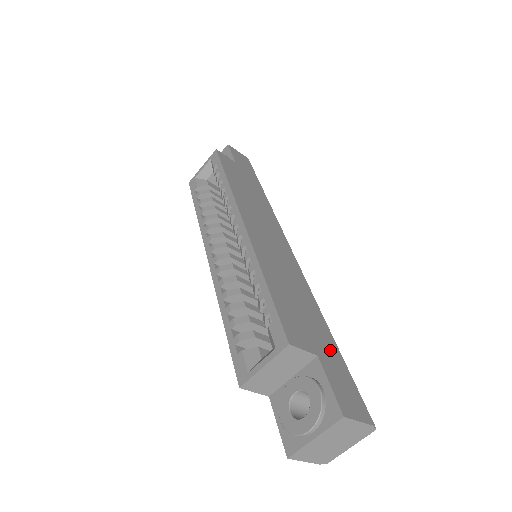
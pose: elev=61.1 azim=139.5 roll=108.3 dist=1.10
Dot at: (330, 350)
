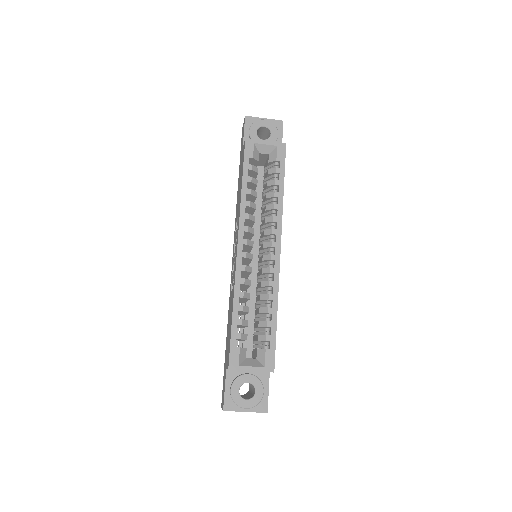
Dot at: occluded
